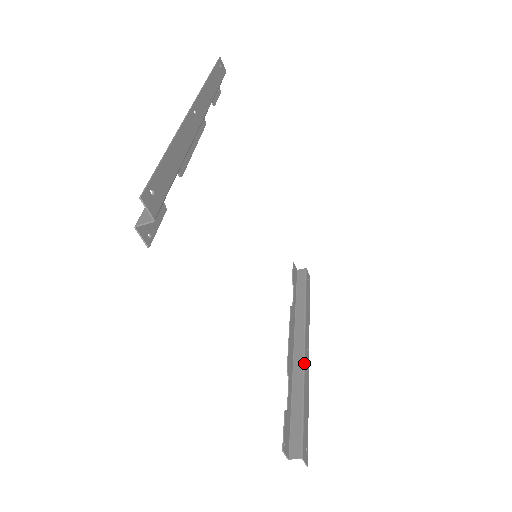
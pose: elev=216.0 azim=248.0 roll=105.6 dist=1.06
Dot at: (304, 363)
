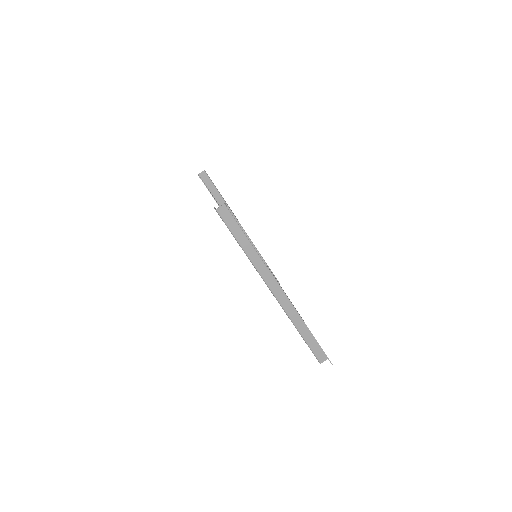
Dot at: occluded
